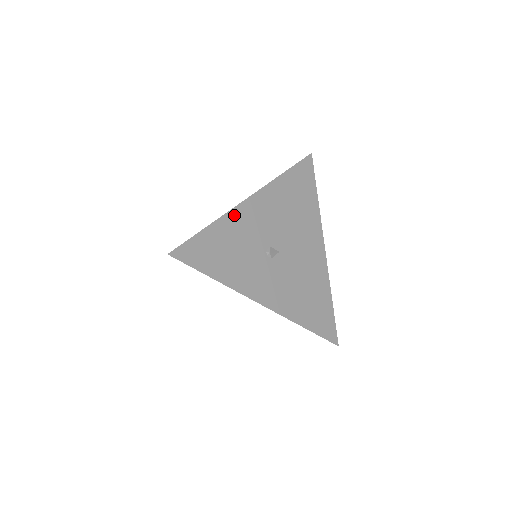
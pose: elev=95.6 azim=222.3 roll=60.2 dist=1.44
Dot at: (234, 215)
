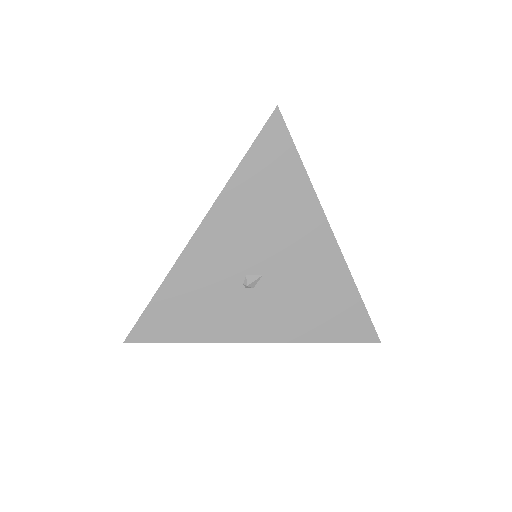
Dot at: (184, 264)
